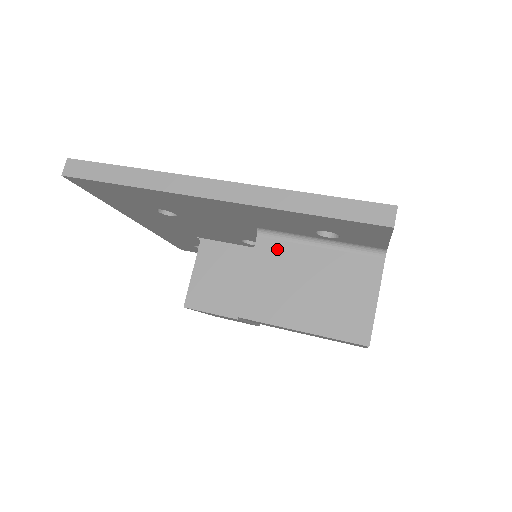
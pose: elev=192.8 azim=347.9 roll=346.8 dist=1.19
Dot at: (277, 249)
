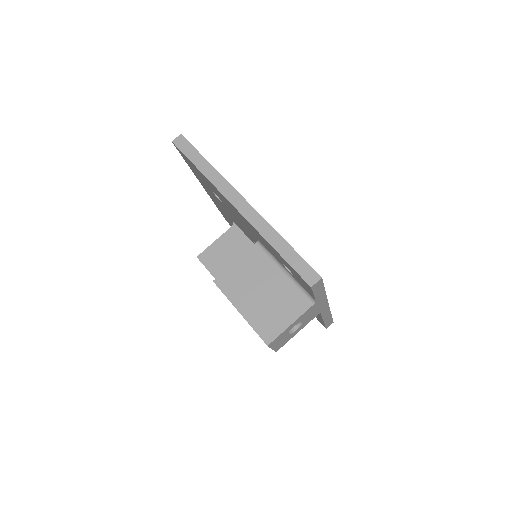
Dot at: (260, 259)
